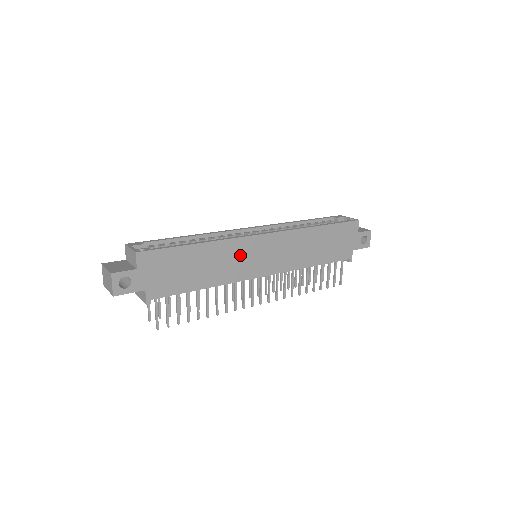
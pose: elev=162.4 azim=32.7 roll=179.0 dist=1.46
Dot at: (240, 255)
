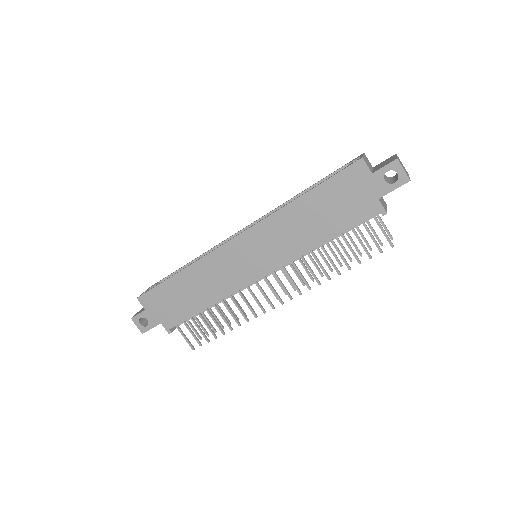
Dot at: (223, 267)
